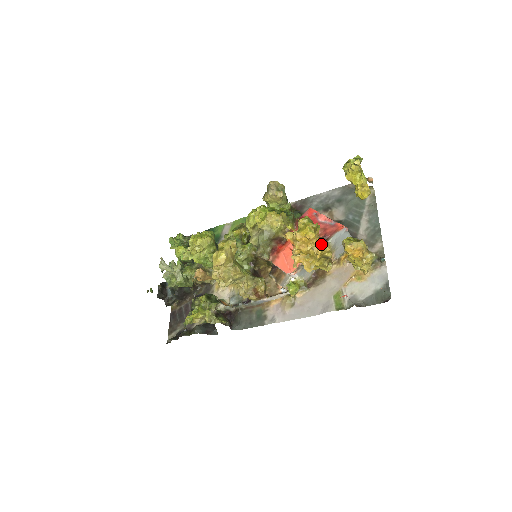
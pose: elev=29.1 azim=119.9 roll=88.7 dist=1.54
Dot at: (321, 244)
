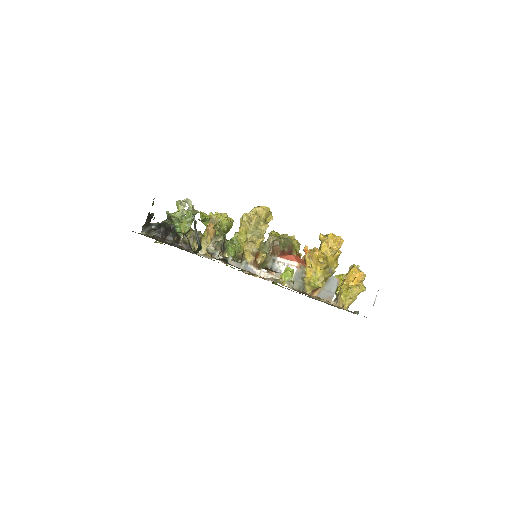
Dot at: (341, 252)
